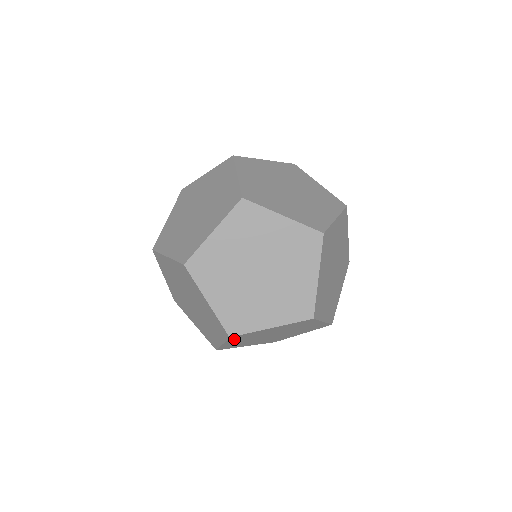
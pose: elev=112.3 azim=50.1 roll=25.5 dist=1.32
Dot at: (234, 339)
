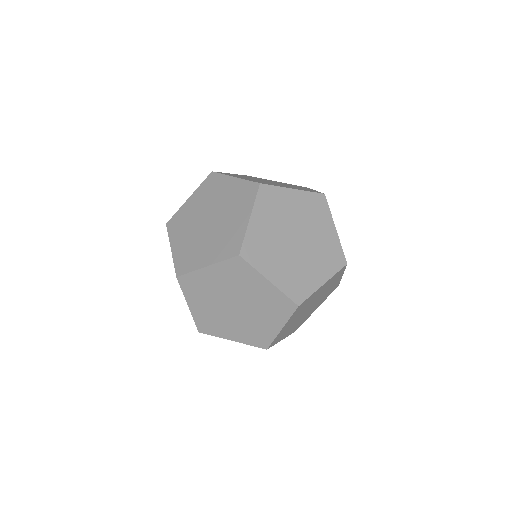
Dot at: (189, 291)
